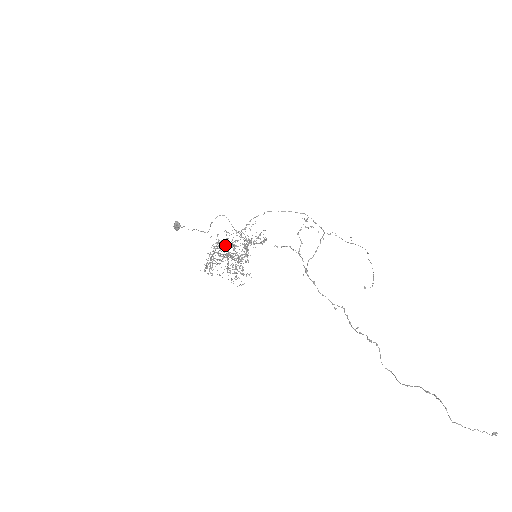
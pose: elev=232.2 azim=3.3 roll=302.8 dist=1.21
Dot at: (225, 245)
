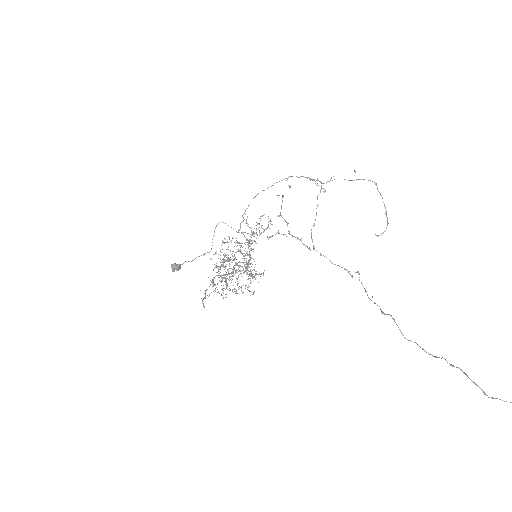
Dot at: (222, 262)
